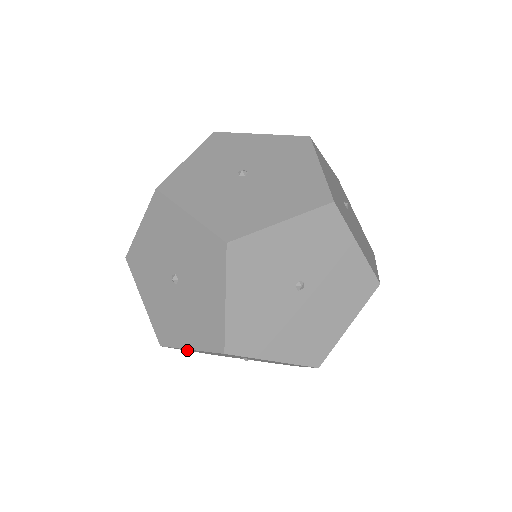
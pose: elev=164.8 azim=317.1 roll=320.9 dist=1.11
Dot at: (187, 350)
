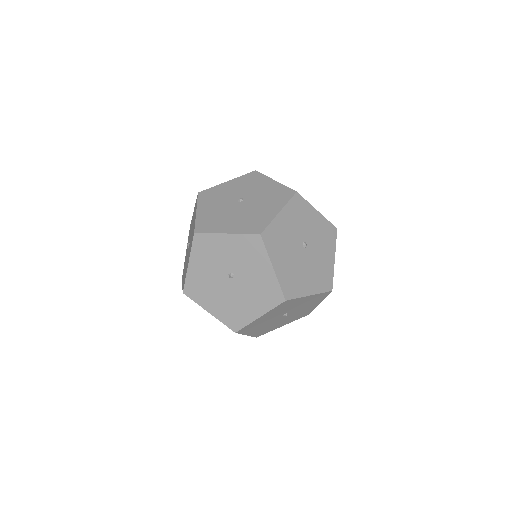
Dot at: (205, 304)
